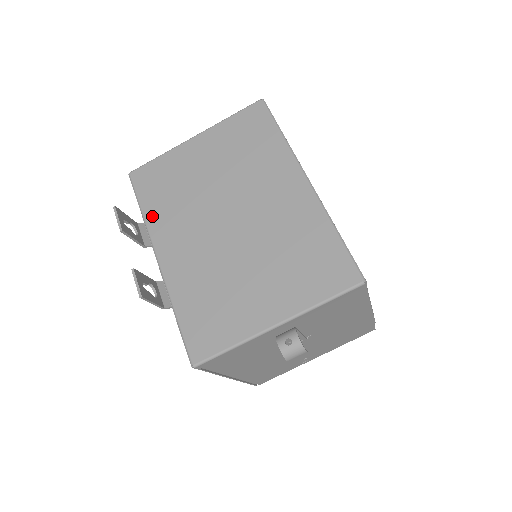
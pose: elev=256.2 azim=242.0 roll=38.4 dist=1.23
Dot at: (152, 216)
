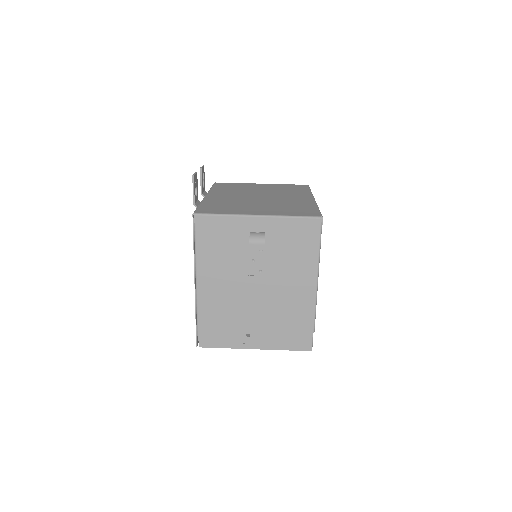
Dot at: (216, 189)
